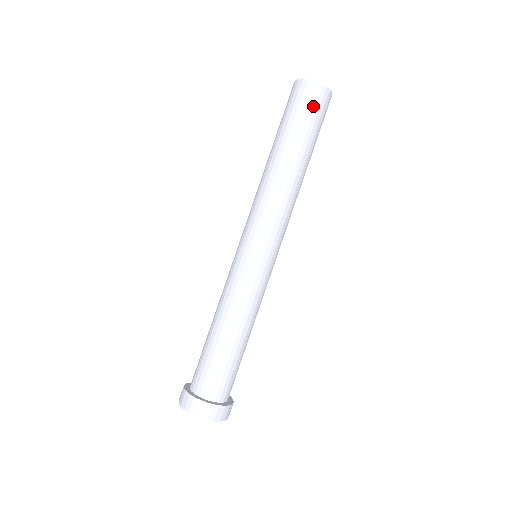
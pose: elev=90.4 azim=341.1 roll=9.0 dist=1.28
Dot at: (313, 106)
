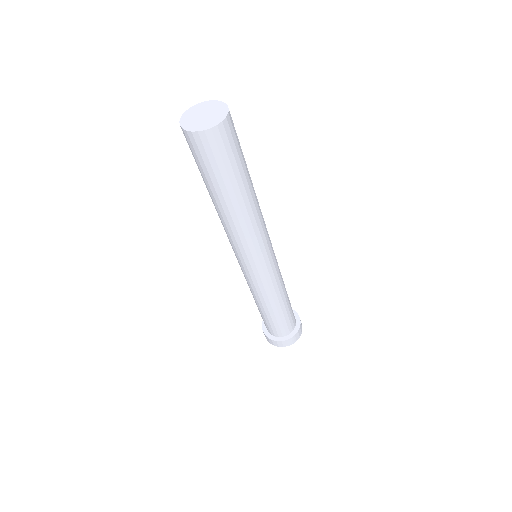
Dot at: (200, 155)
